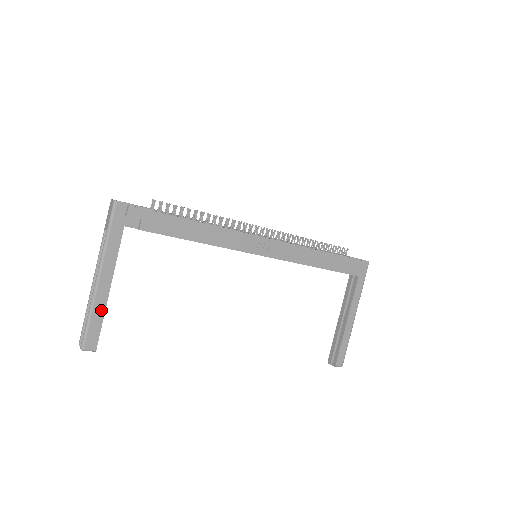
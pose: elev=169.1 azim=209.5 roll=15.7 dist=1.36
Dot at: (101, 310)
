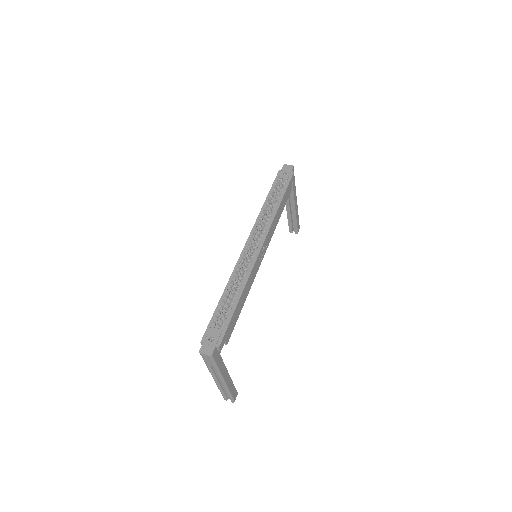
Dot at: (232, 385)
